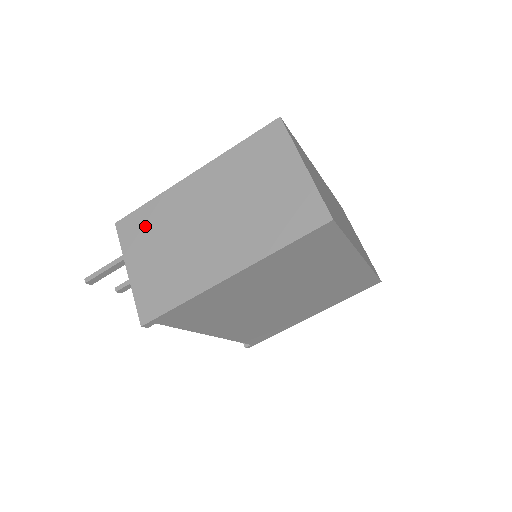
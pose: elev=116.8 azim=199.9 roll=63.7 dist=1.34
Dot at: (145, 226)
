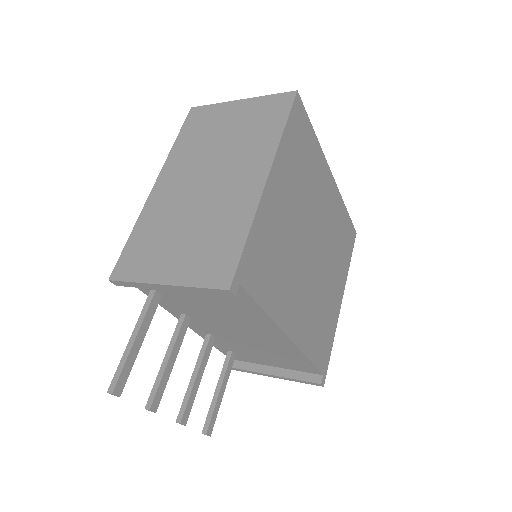
Dot at: (145, 246)
